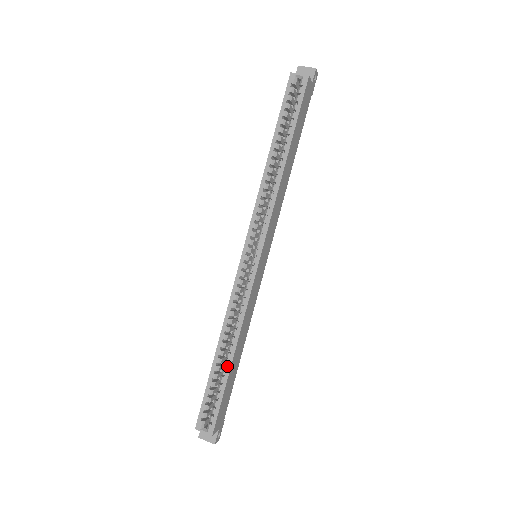
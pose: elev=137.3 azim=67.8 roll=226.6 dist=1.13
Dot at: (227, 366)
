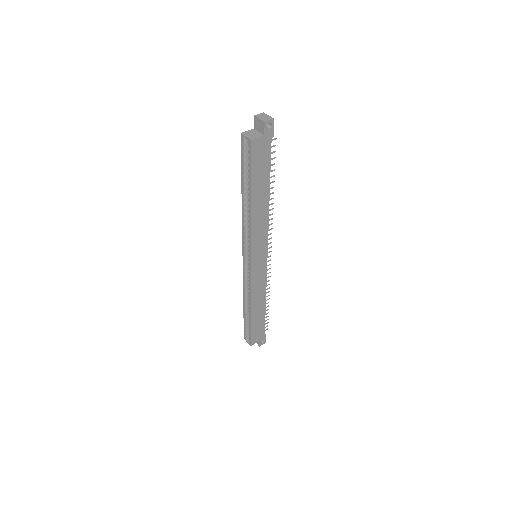
Dot at: (249, 316)
